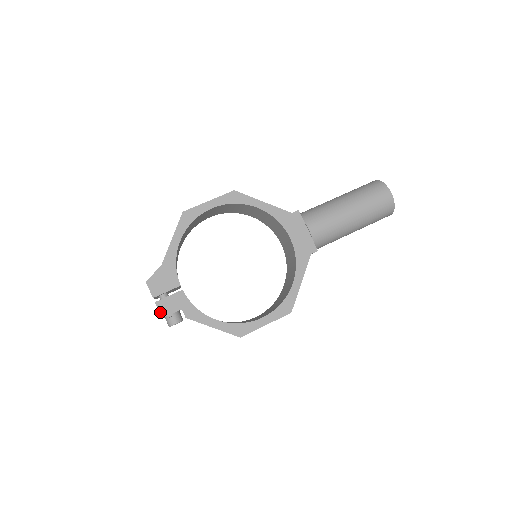
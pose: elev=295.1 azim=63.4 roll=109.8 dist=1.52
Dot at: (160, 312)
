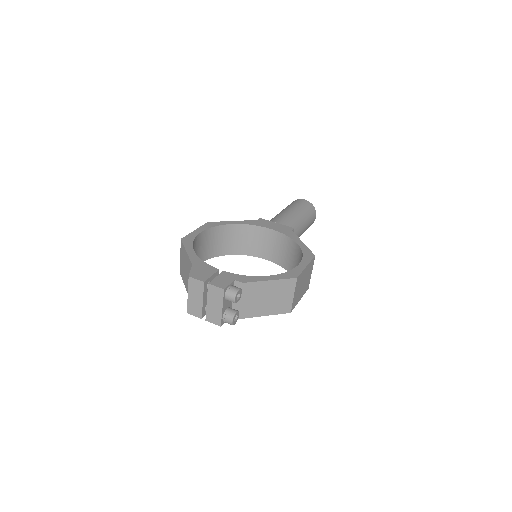
Dot at: (218, 287)
